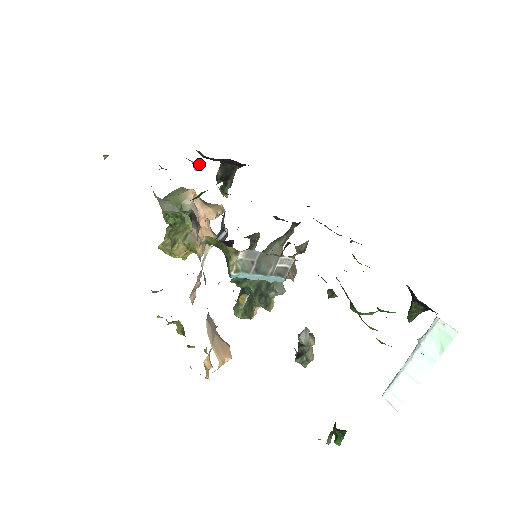
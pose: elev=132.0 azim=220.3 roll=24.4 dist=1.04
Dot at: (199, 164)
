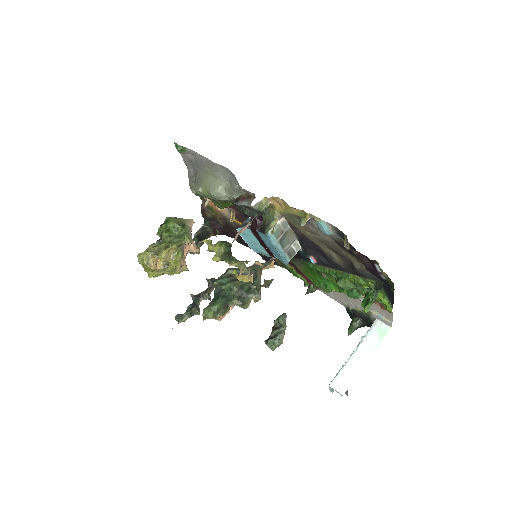
Dot at: (209, 204)
